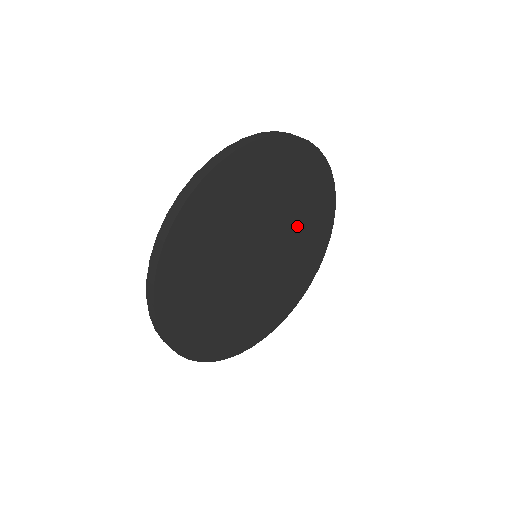
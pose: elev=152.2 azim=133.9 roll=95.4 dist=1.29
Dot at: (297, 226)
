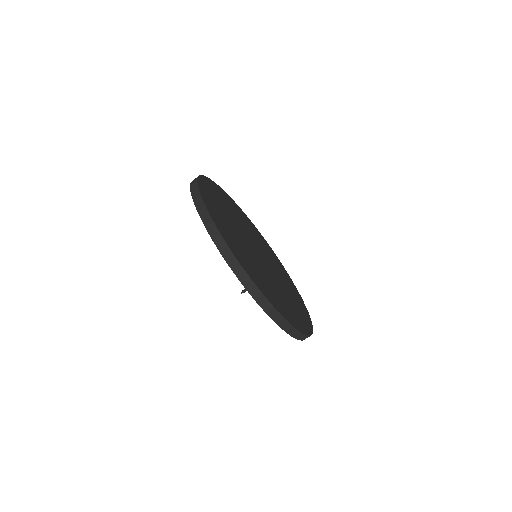
Dot at: (264, 250)
